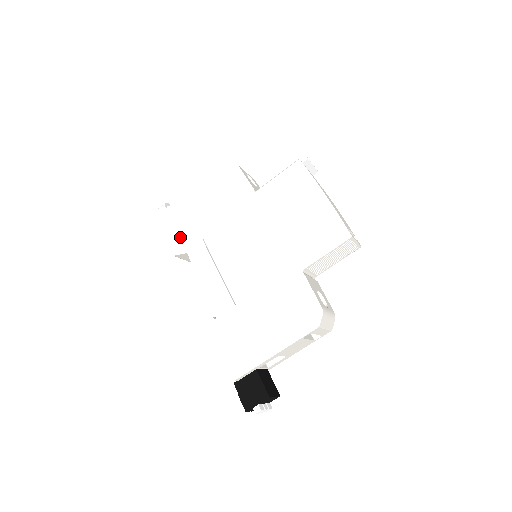
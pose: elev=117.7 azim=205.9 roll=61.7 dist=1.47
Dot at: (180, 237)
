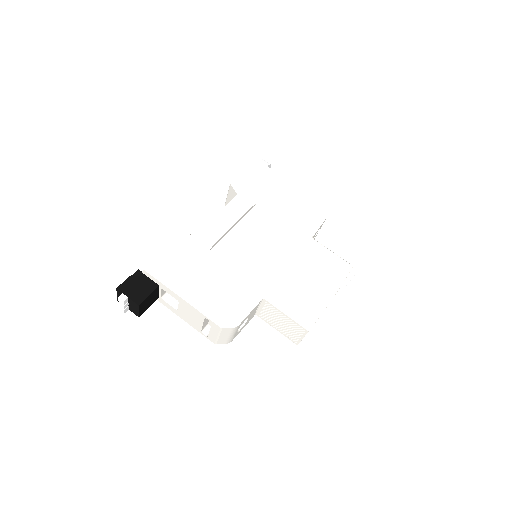
Dot at: (249, 185)
